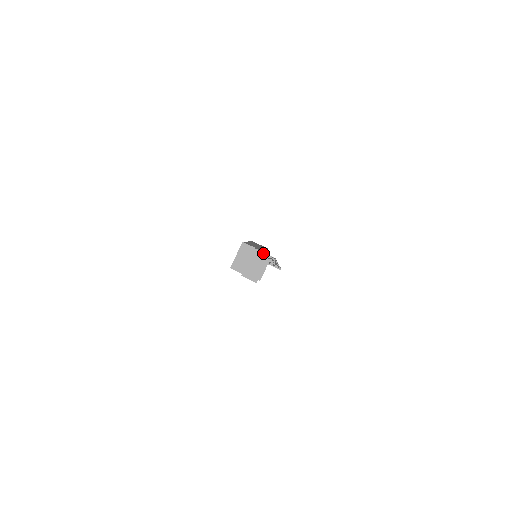
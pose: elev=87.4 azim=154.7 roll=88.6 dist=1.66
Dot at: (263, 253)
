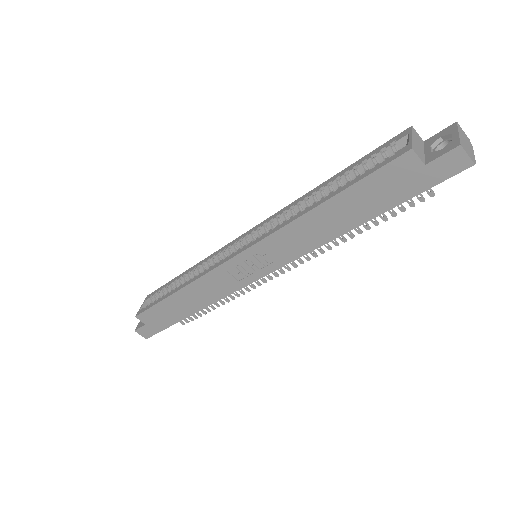
Dot at: occluded
